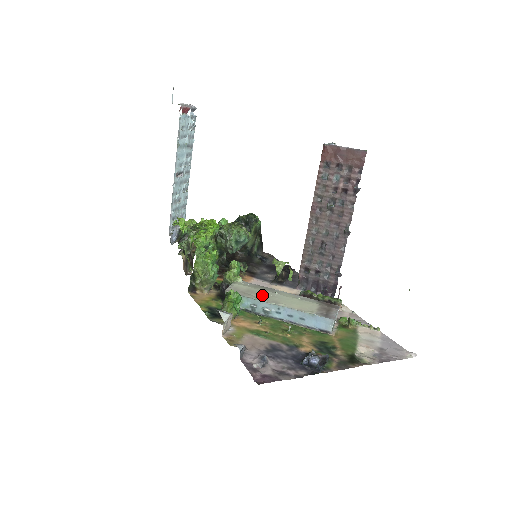
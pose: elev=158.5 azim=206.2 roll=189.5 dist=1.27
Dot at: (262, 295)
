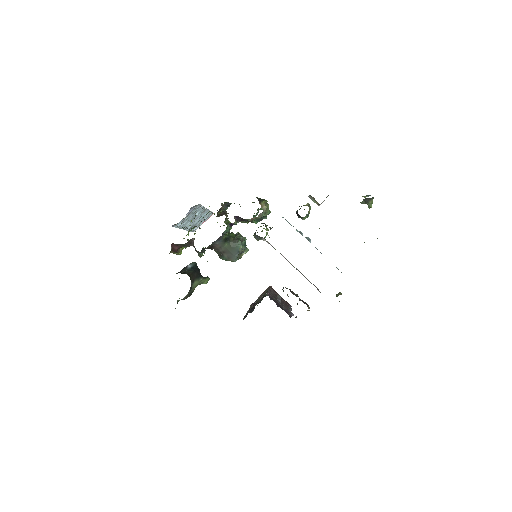
Dot at: occluded
